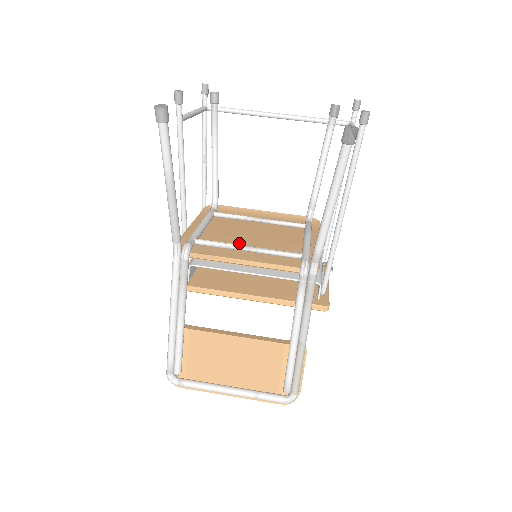
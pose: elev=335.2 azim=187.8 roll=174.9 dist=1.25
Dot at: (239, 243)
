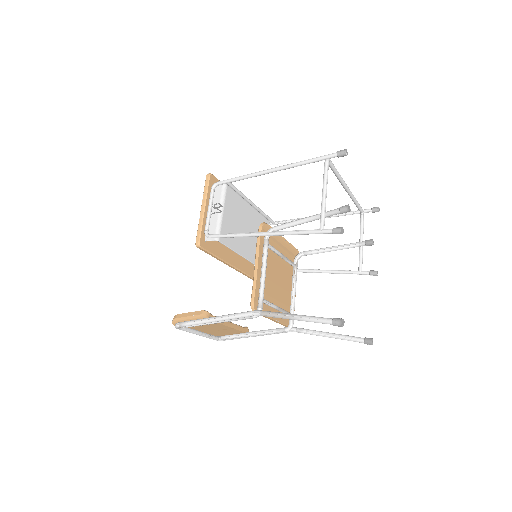
Dot at: (274, 297)
